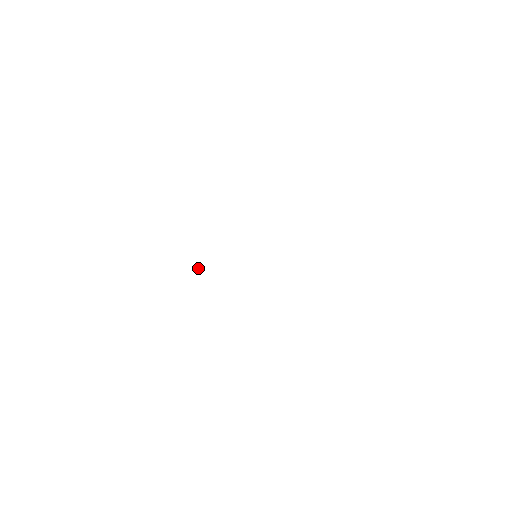
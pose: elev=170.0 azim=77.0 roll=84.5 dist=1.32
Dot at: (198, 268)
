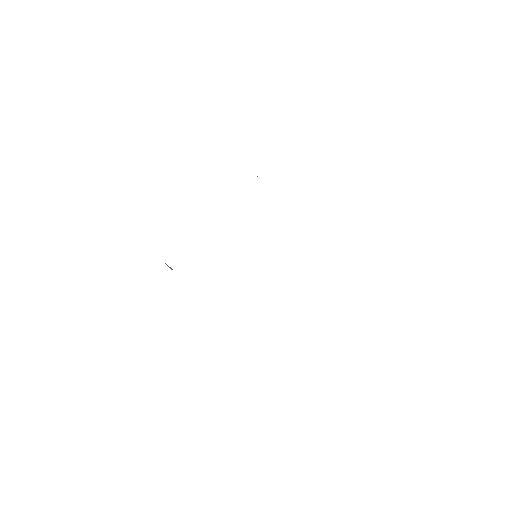
Dot at: (171, 269)
